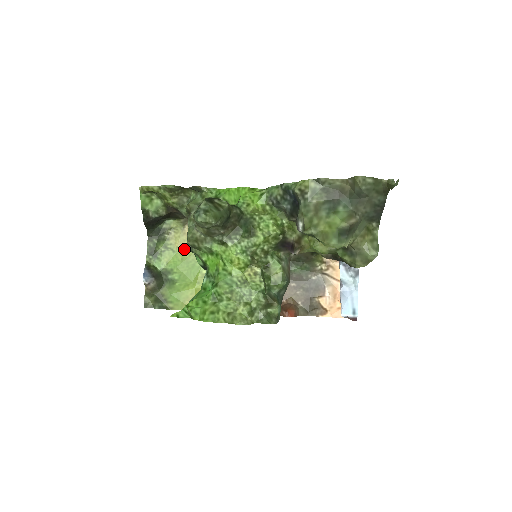
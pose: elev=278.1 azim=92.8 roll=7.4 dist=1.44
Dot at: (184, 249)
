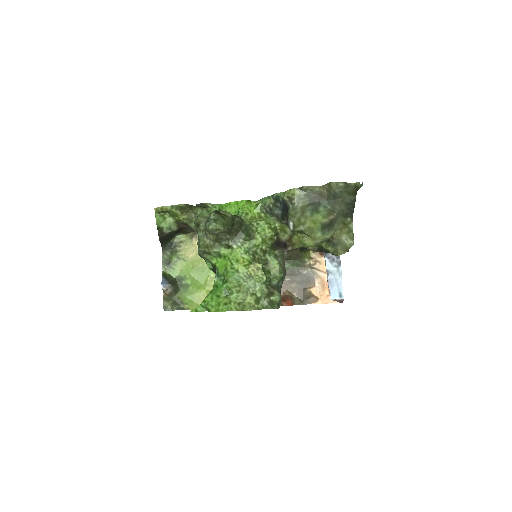
Dot at: (194, 258)
